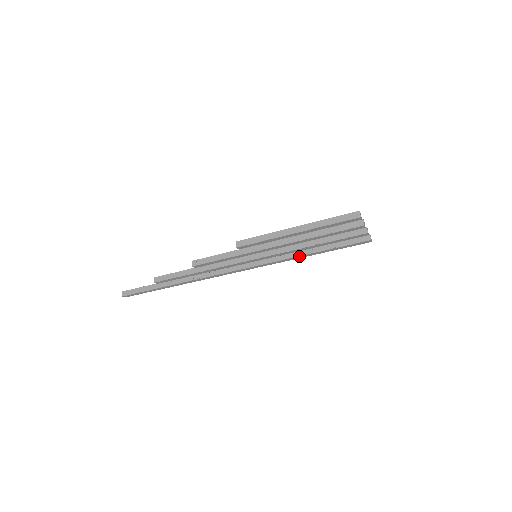
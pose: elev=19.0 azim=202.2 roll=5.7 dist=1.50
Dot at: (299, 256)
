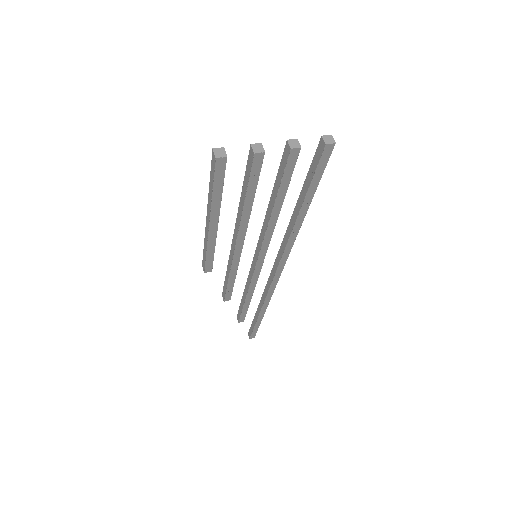
Dot at: (295, 224)
